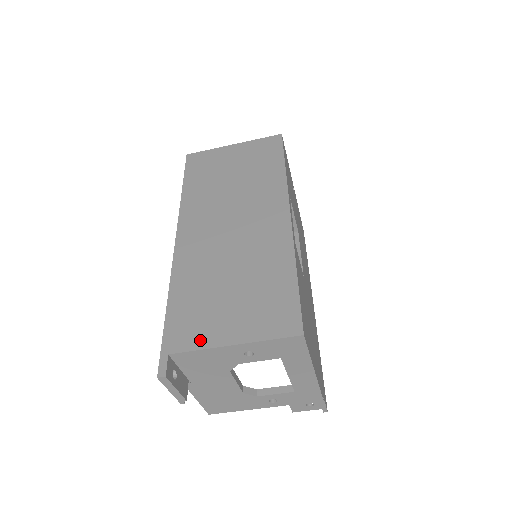
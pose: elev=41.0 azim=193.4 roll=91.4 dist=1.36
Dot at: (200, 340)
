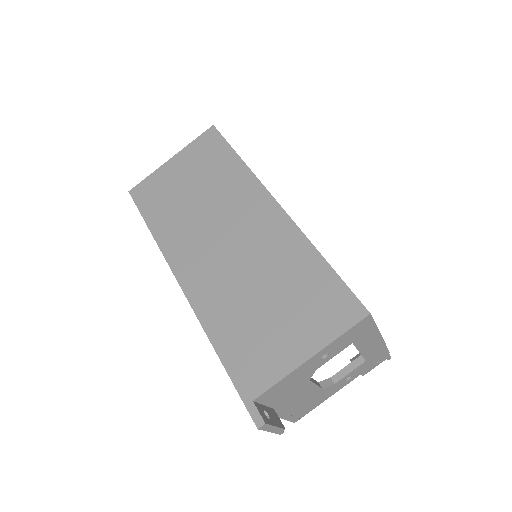
Dot at: (275, 371)
